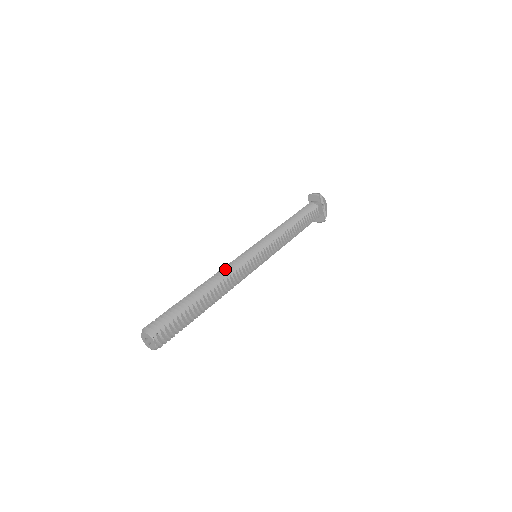
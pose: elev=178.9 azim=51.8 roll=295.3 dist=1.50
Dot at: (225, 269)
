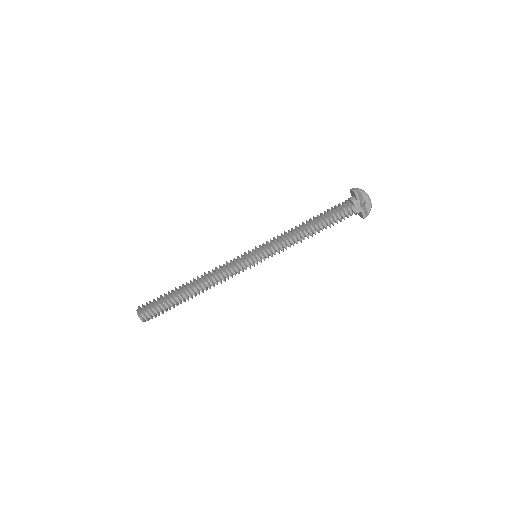
Dot at: (216, 268)
